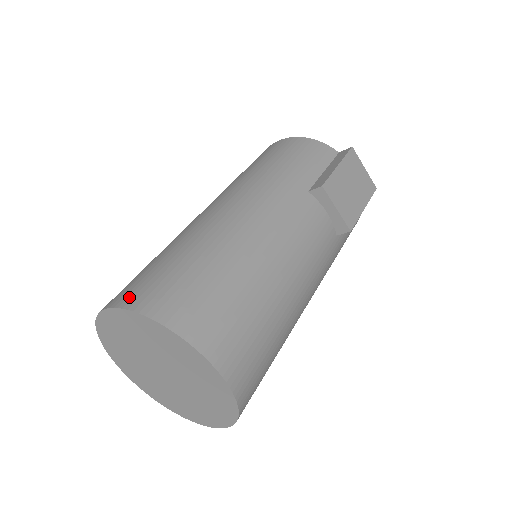
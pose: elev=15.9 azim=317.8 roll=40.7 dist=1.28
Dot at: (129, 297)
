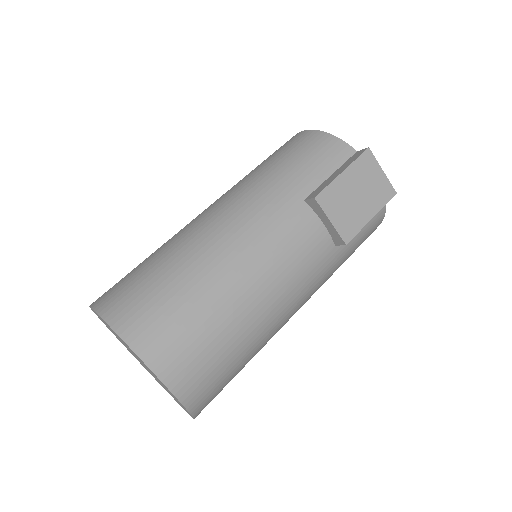
Dot at: (105, 301)
